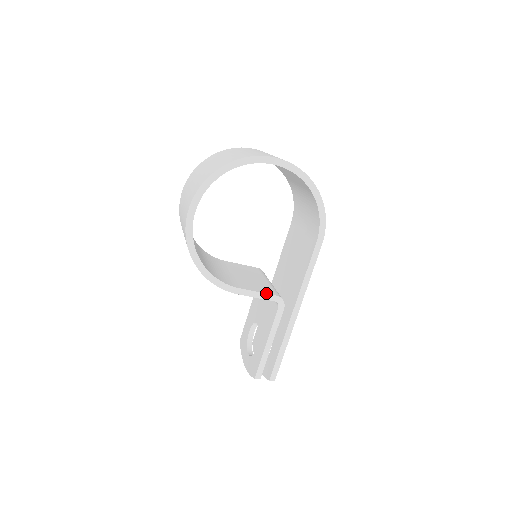
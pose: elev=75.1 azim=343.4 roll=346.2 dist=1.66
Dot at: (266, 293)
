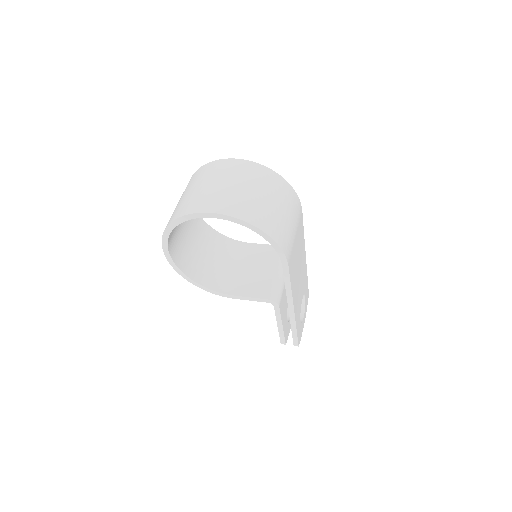
Dot at: (258, 298)
